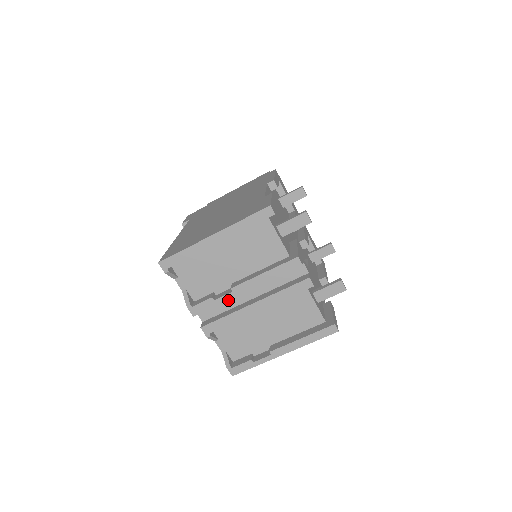
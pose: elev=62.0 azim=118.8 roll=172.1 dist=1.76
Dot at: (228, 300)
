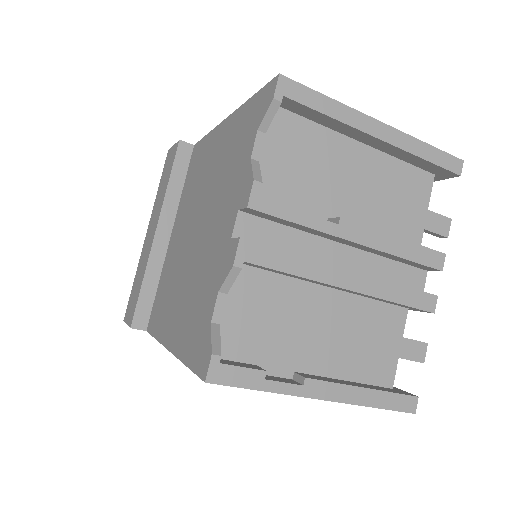
Dot at: (302, 238)
